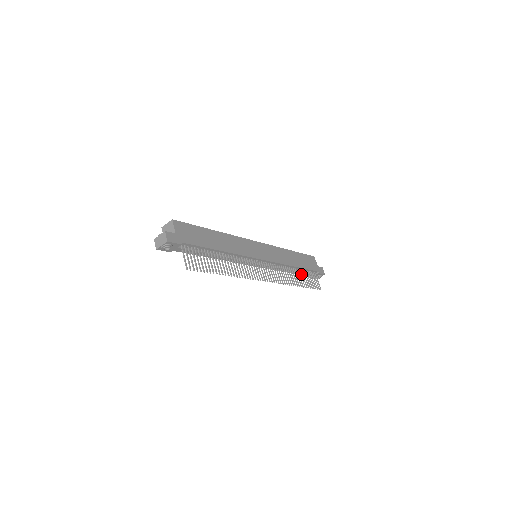
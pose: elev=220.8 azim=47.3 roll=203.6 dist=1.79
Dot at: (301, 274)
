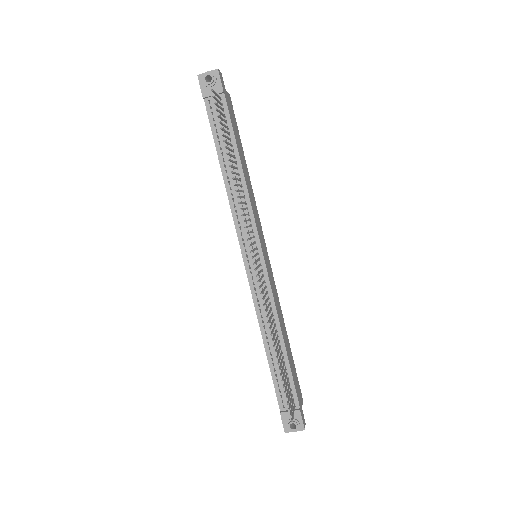
Dot at: (276, 384)
